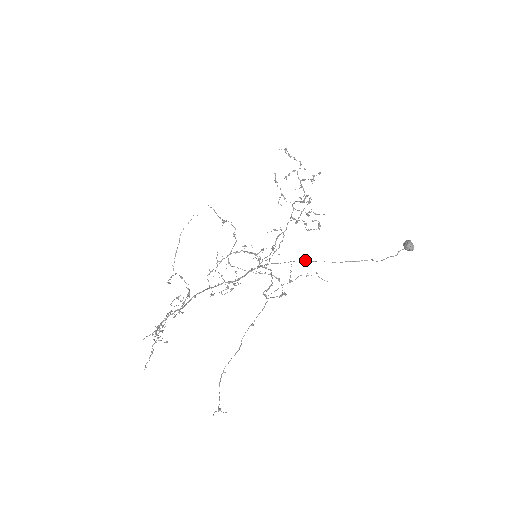
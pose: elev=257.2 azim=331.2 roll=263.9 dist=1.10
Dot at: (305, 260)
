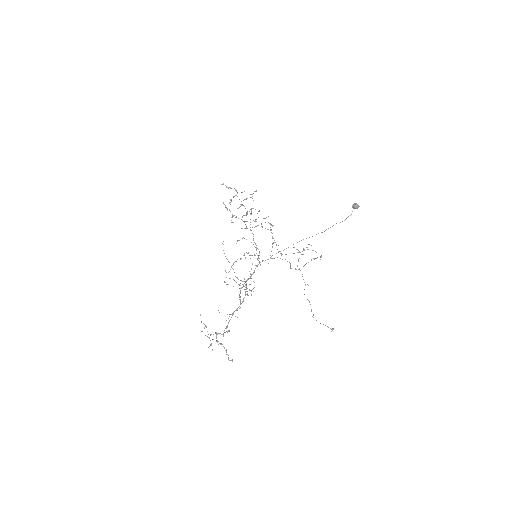
Dot at: (303, 239)
